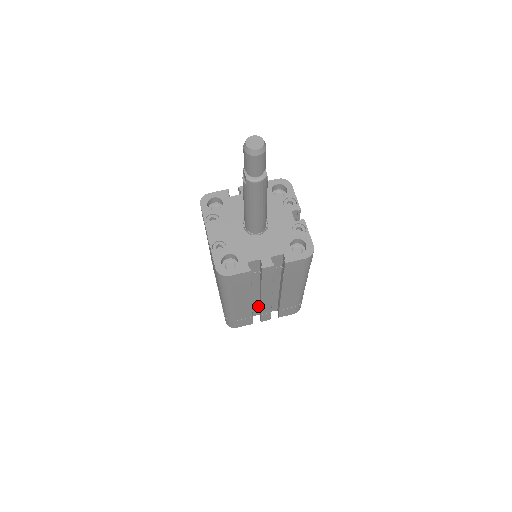
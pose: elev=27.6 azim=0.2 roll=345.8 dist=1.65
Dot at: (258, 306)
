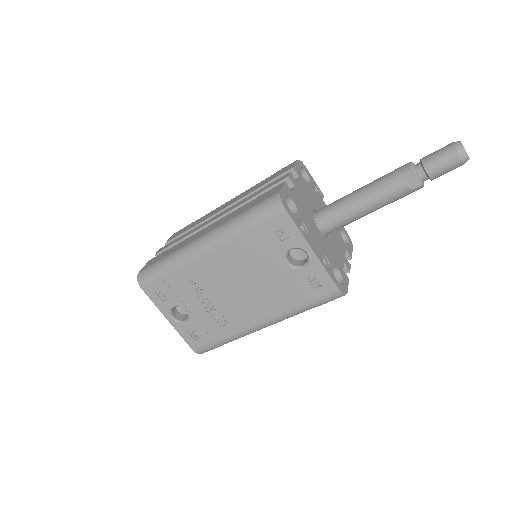
Dot at: occluded
